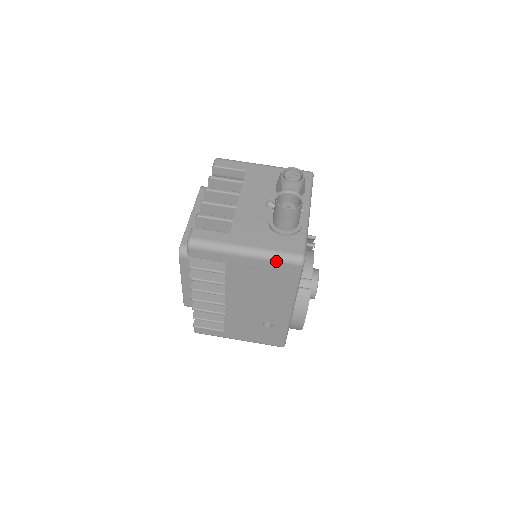
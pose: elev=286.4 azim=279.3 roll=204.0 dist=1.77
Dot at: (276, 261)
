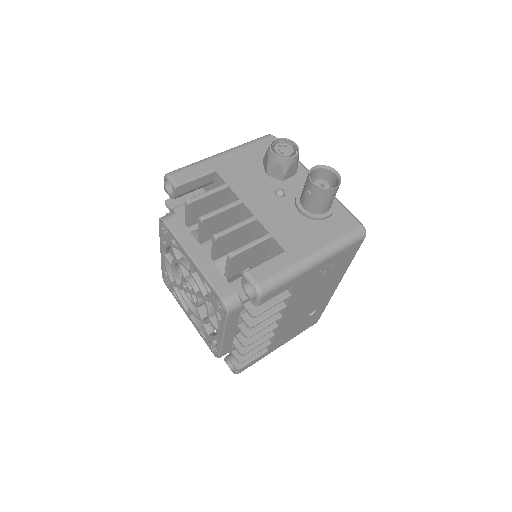
Dot at: (345, 248)
